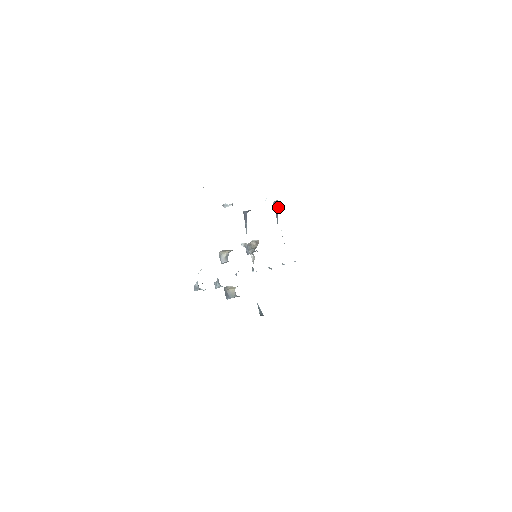
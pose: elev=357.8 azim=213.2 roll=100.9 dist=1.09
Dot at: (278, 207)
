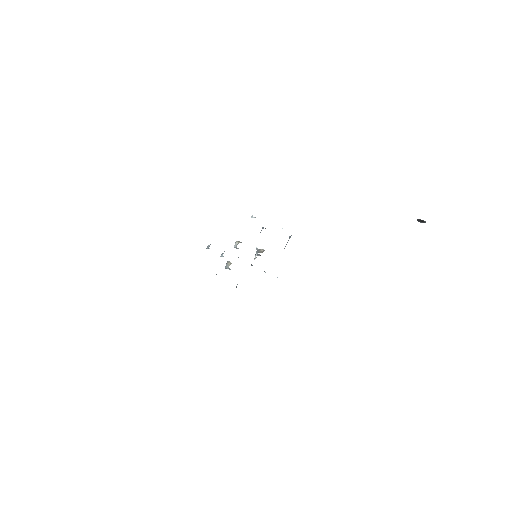
Dot at: occluded
